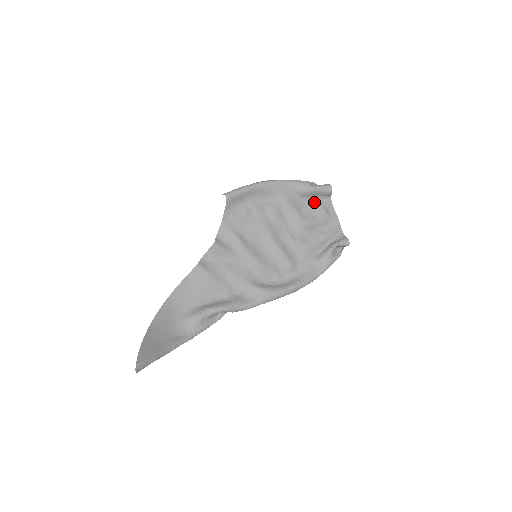
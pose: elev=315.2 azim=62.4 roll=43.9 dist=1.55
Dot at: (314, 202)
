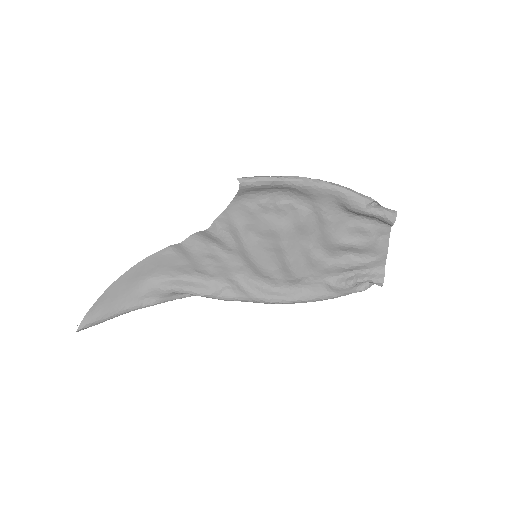
Dot at: (365, 222)
